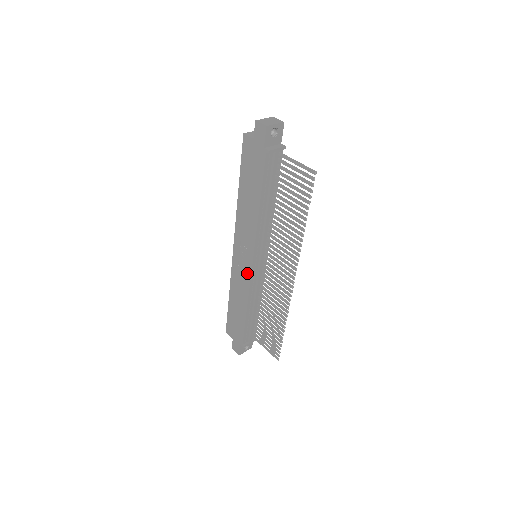
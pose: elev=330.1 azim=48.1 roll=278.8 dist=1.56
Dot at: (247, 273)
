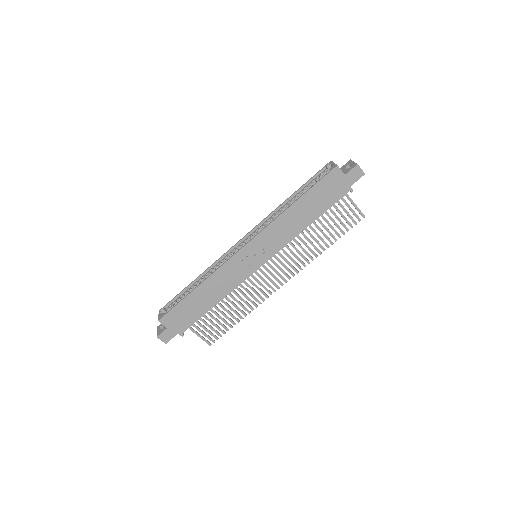
Dot at: (248, 271)
